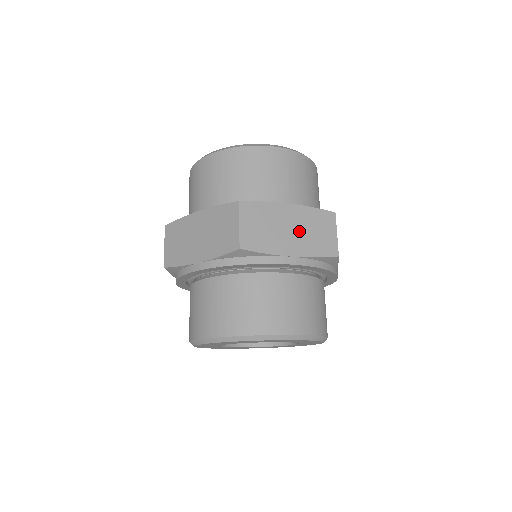
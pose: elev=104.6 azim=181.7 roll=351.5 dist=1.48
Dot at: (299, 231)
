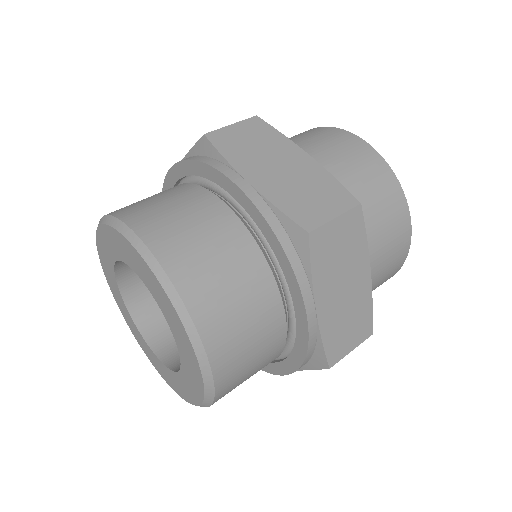
Dot at: (345, 302)
